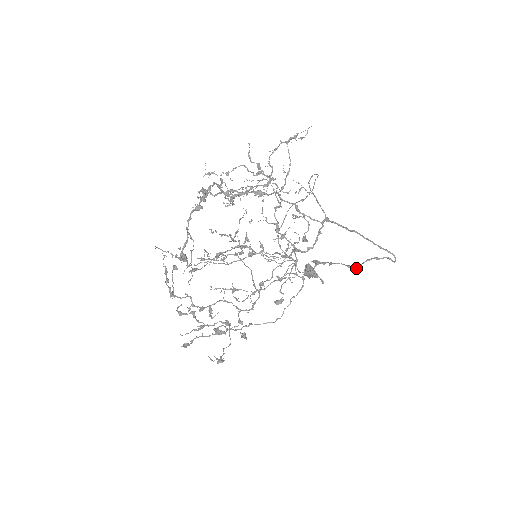
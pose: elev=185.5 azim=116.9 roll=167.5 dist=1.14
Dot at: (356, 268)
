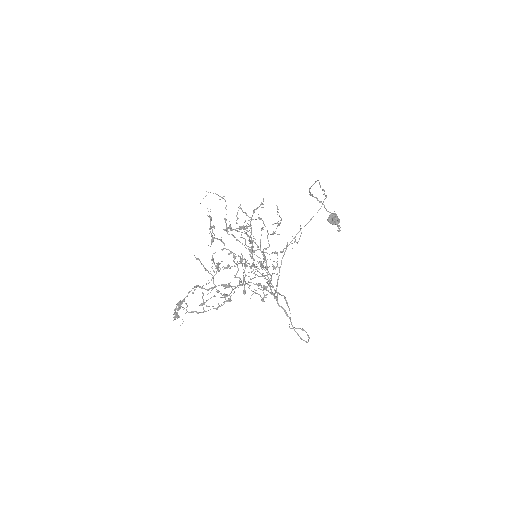
Dot at: (289, 327)
